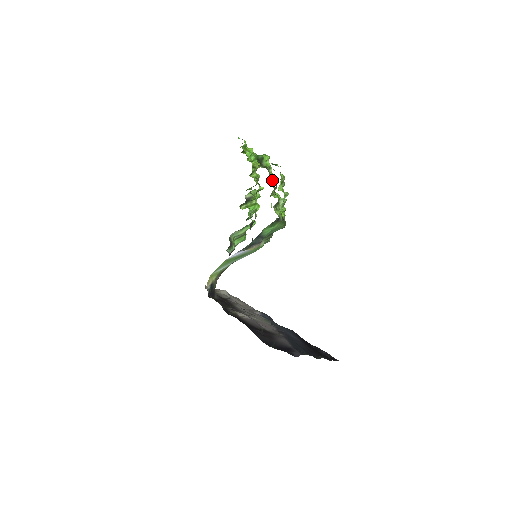
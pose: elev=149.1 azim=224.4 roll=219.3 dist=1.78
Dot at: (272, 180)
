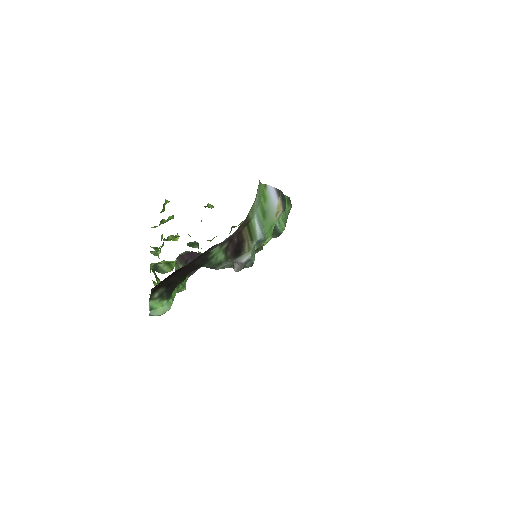
Dot at: occluded
